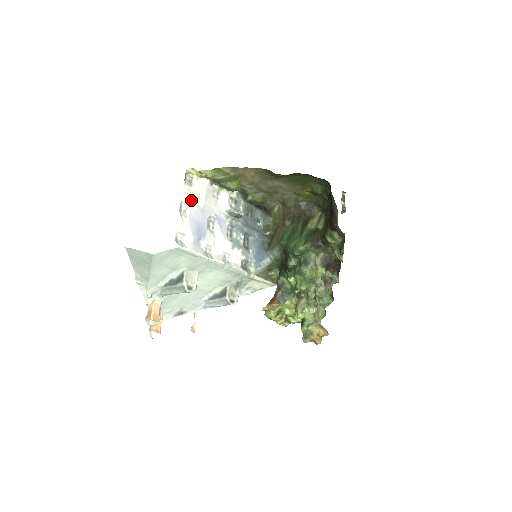
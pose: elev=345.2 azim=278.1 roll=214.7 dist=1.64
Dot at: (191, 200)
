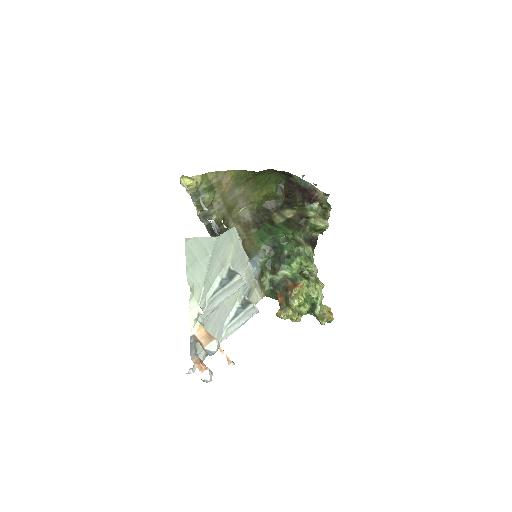
Dot at: occluded
